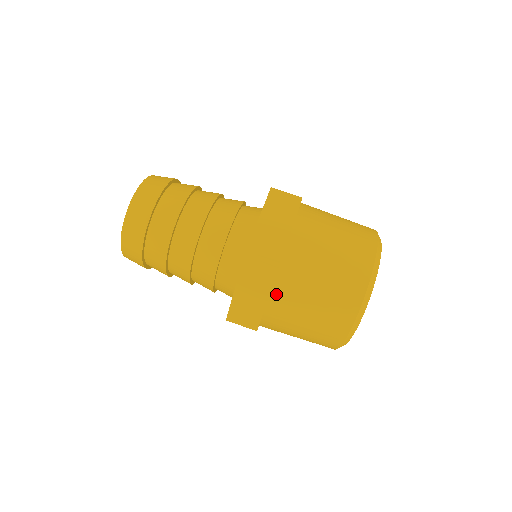
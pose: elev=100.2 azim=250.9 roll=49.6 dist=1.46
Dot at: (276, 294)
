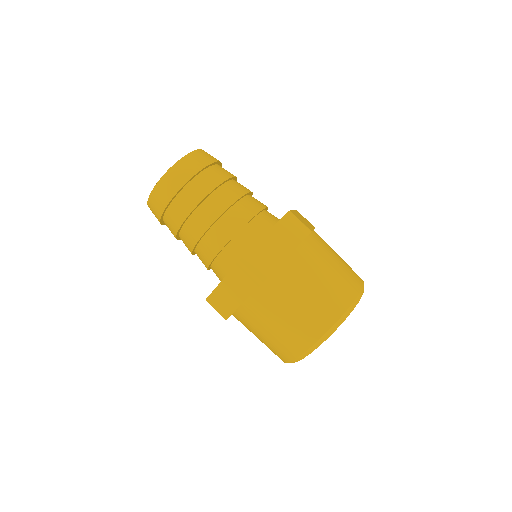
Dot at: (251, 302)
